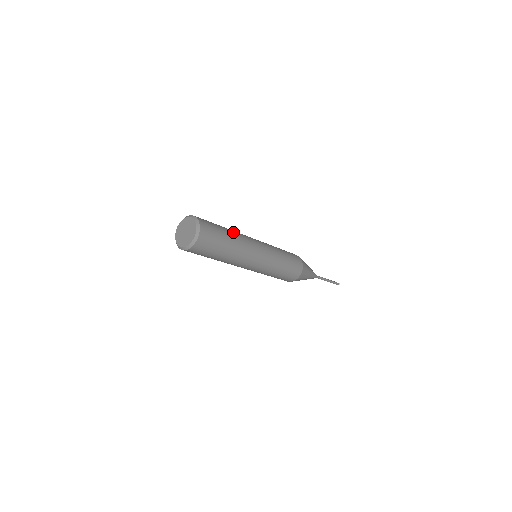
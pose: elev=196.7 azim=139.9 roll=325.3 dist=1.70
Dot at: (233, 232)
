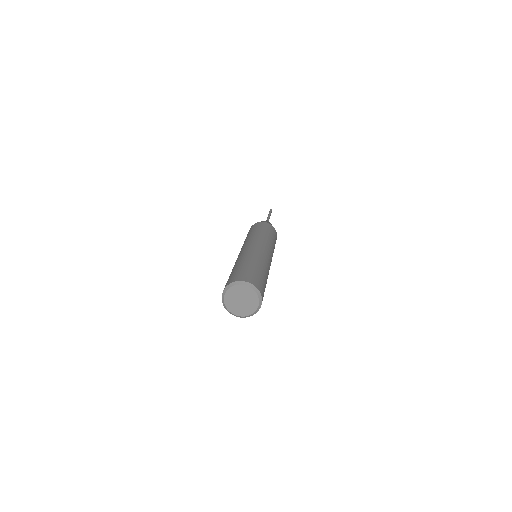
Dot at: (252, 259)
